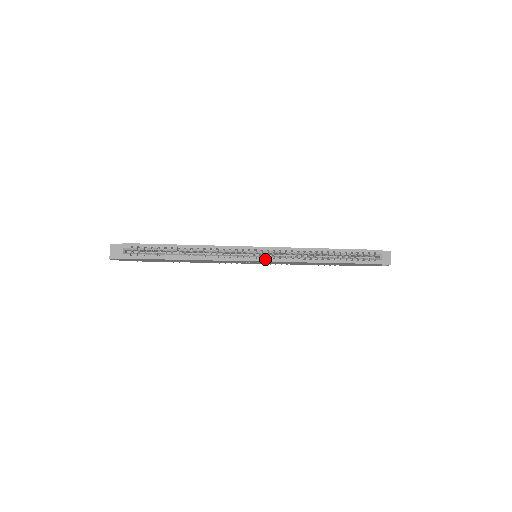
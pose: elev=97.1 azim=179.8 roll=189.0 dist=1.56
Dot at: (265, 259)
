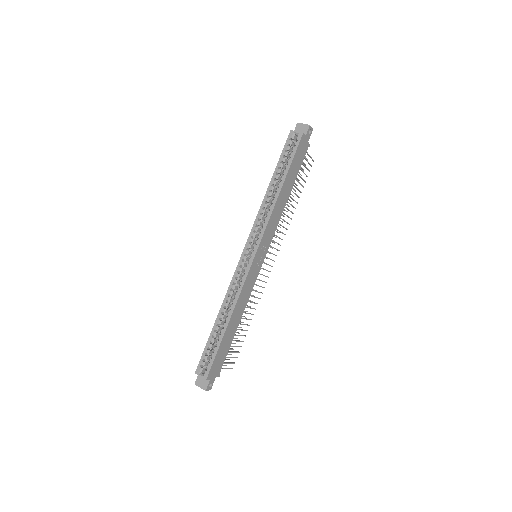
Dot at: (255, 248)
